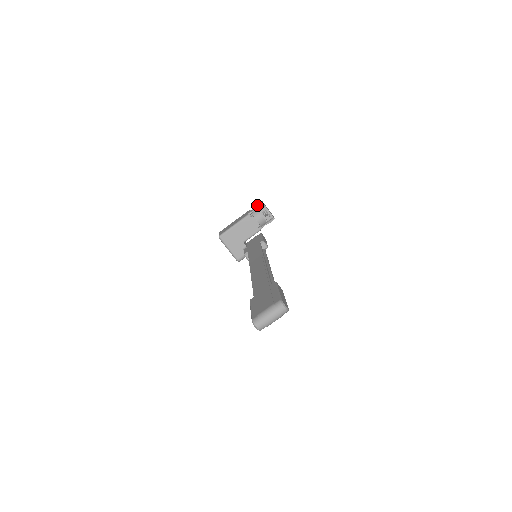
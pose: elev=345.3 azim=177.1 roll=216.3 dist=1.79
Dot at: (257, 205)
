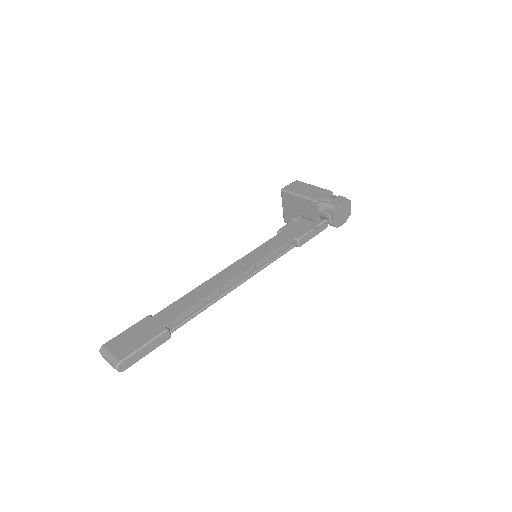
Dot at: (336, 198)
